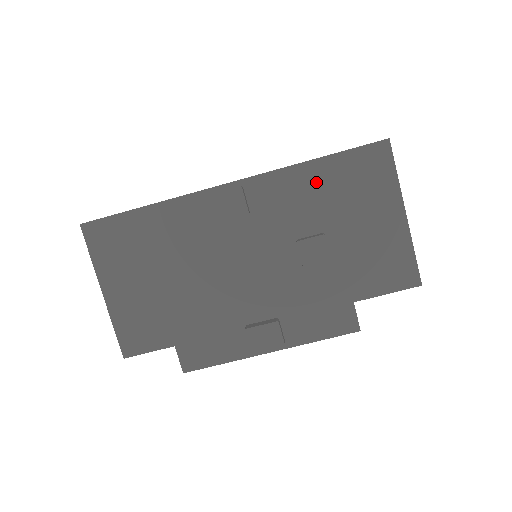
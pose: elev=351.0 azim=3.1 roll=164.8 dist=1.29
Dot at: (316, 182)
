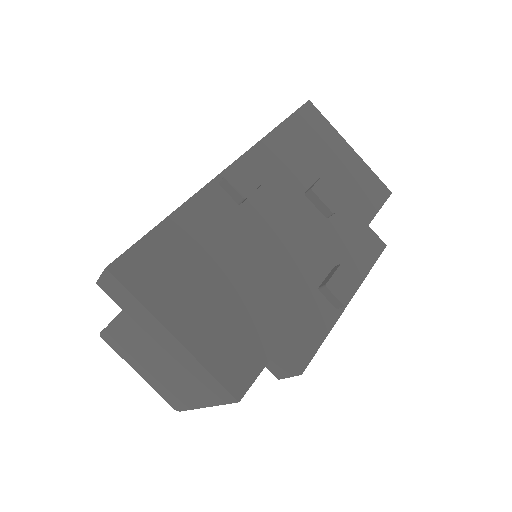
Dot at: (288, 144)
